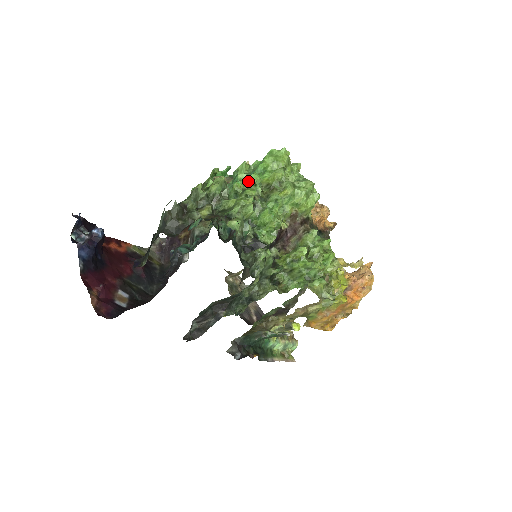
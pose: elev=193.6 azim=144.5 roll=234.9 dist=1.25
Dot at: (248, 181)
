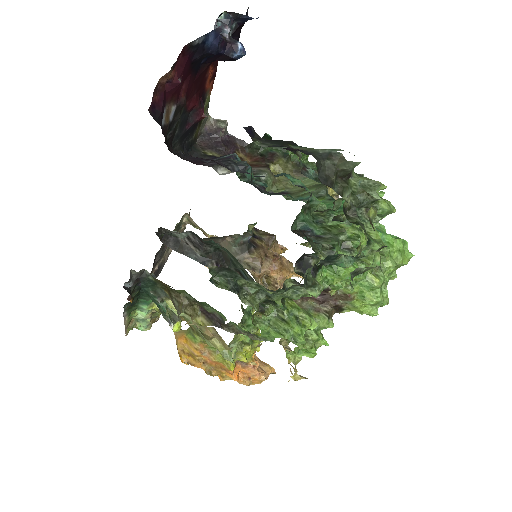
Dot at: occluded
